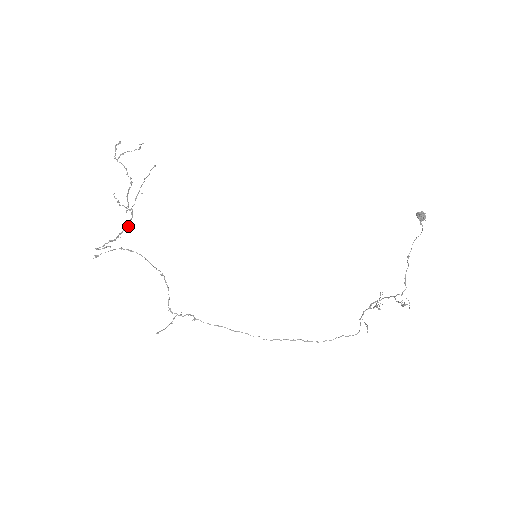
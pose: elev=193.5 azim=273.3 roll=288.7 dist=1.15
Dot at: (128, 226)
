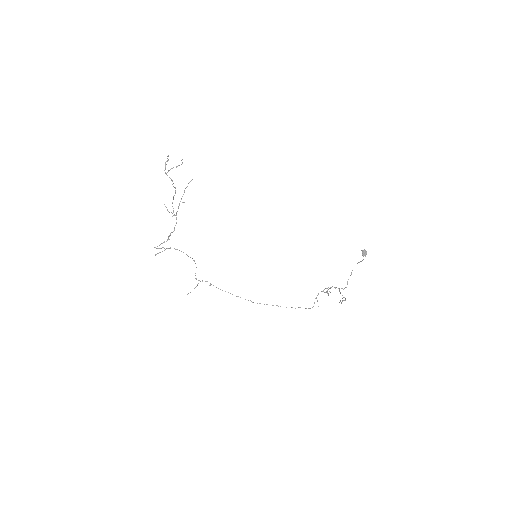
Dot at: (174, 230)
